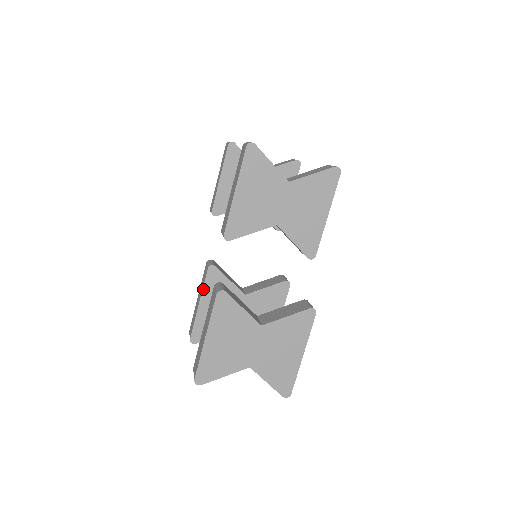
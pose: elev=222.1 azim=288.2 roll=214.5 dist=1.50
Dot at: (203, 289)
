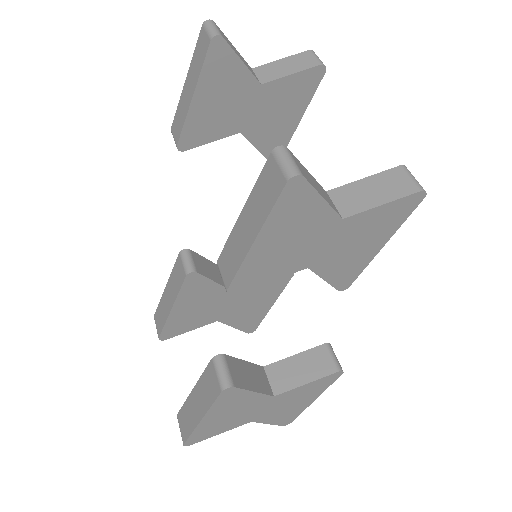
Dot at: (178, 295)
